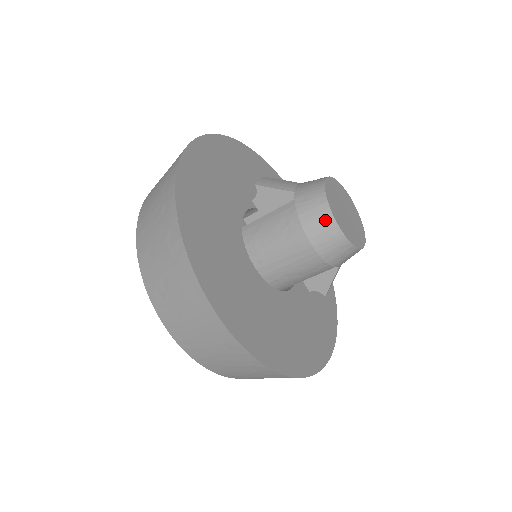
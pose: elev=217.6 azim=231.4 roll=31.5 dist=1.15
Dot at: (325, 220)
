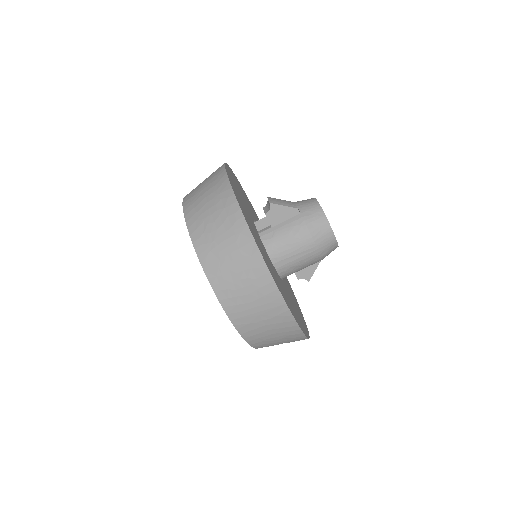
Dot at: (325, 227)
